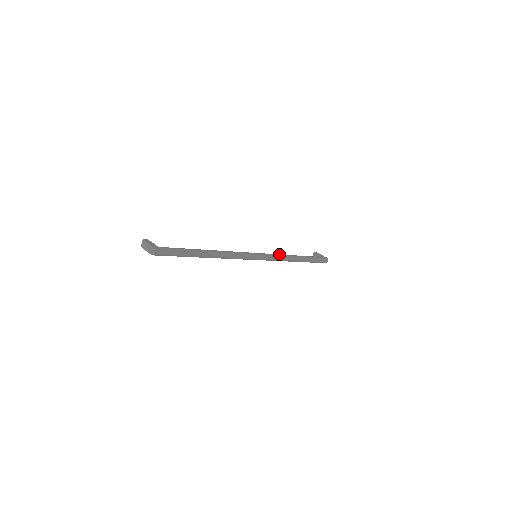
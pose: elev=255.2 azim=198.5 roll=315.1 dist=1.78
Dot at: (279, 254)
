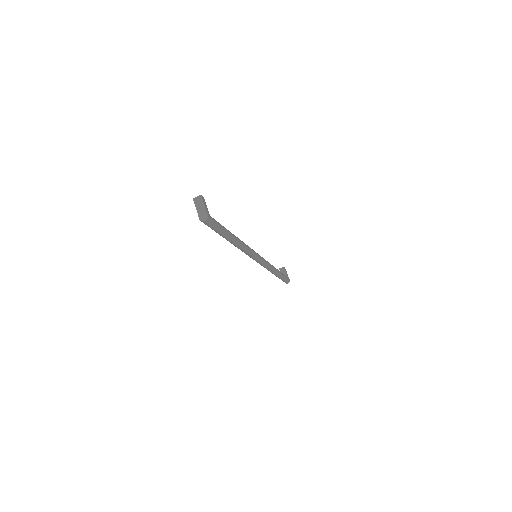
Dot at: (269, 263)
